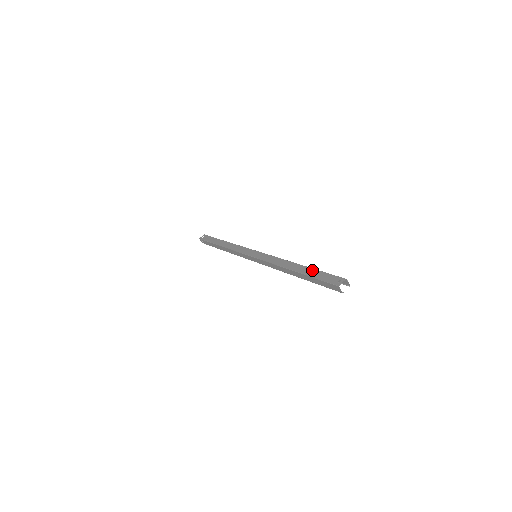
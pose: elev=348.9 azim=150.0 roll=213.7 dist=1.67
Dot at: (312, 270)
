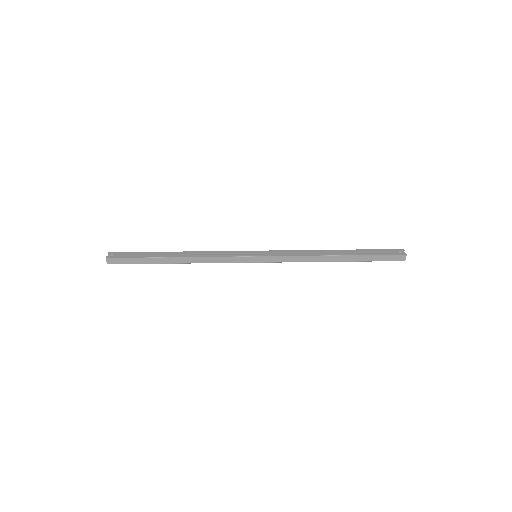
Dot at: (360, 250)
